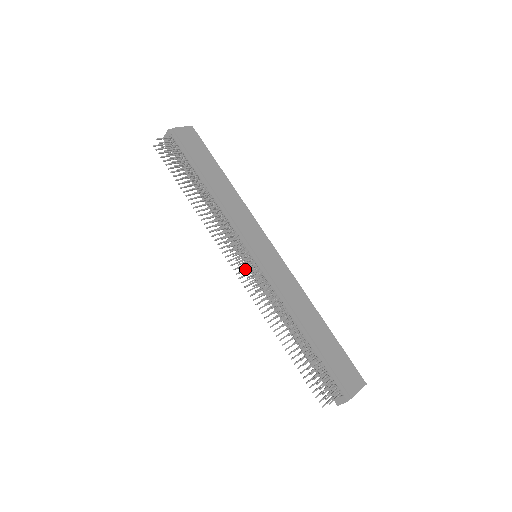
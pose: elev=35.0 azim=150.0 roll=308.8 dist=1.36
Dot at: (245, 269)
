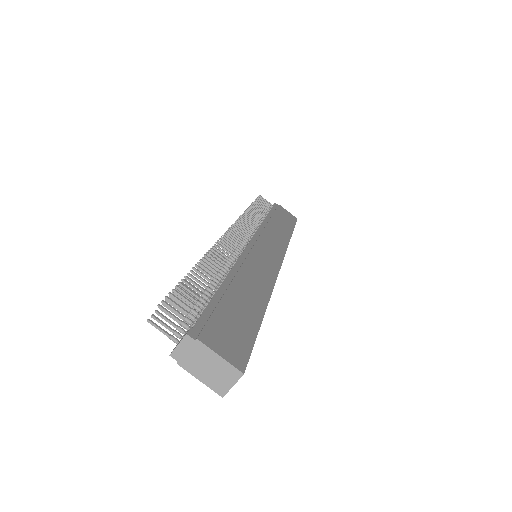
Dot at: occluded
